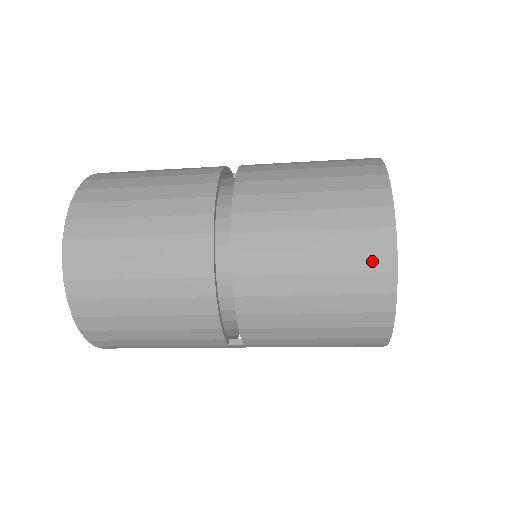
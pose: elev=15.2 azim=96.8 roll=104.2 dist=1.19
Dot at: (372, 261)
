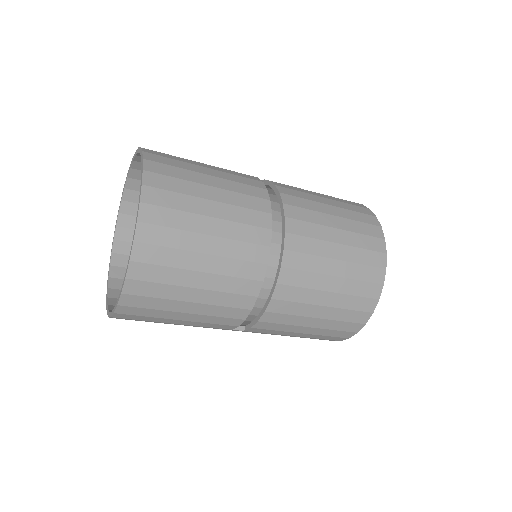
Dot at: (368, 290)
